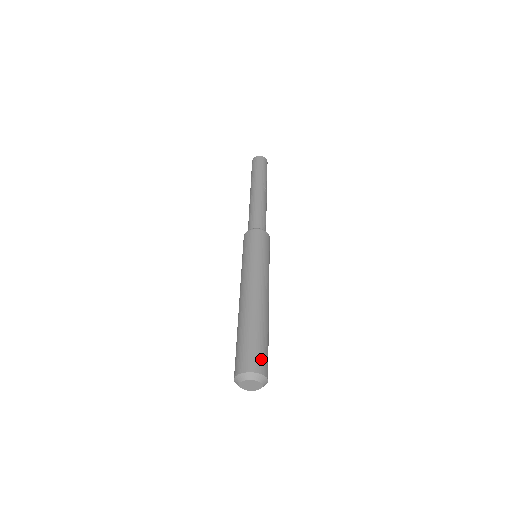
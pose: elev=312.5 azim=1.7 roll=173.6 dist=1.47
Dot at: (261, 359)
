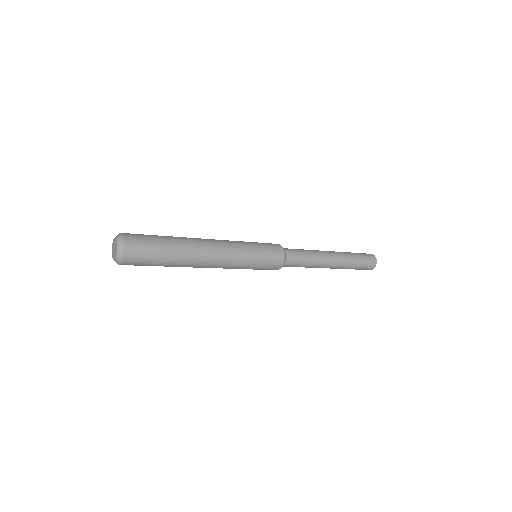
Dot at: (139, 244)
